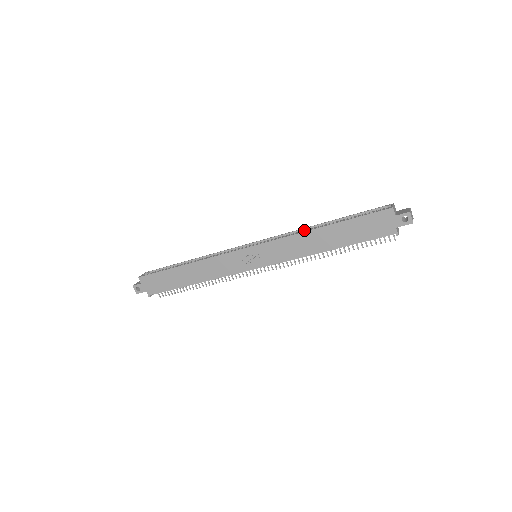
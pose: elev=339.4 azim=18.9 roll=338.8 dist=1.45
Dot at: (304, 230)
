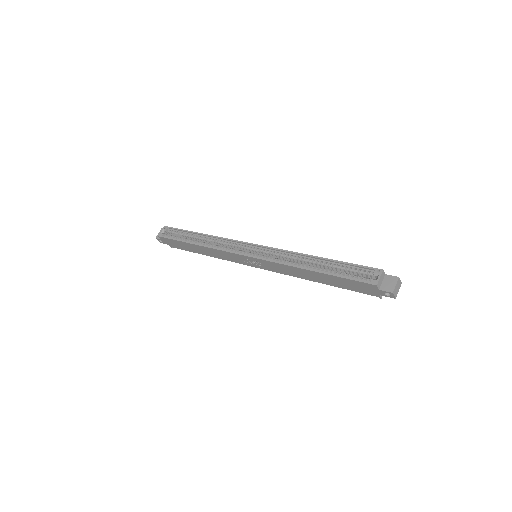
Dot at: (297, 256)
